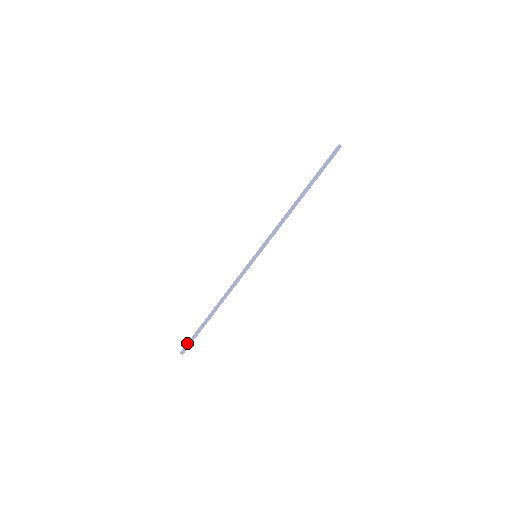
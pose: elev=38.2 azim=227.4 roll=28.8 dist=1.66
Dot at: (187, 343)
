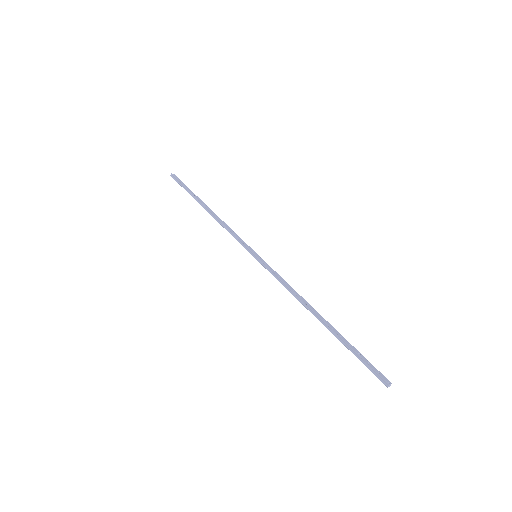
Dot at: (178, 181)
